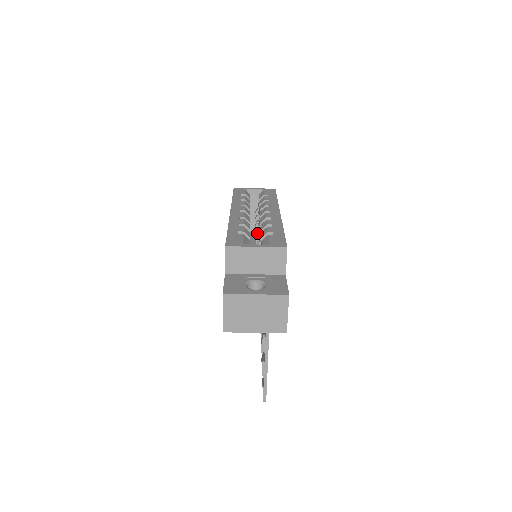
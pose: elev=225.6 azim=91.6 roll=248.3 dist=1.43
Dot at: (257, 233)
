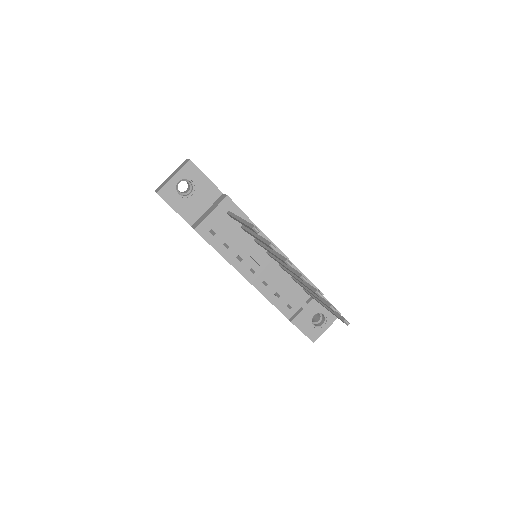
Dot at: occluded
